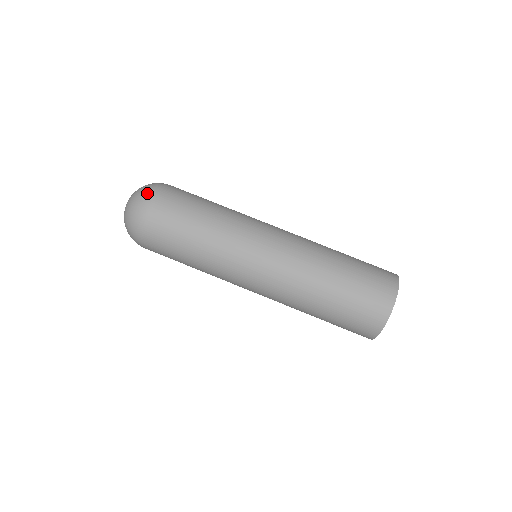
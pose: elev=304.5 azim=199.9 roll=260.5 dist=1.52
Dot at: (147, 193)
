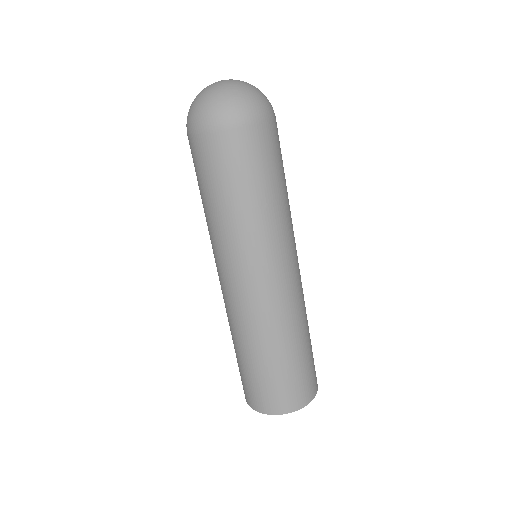
Dot at: (242, 110)
